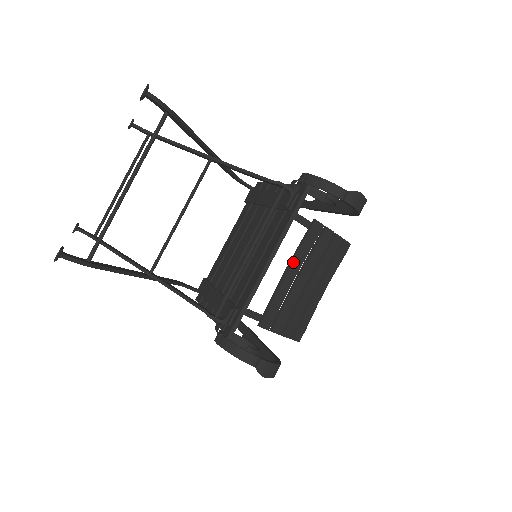
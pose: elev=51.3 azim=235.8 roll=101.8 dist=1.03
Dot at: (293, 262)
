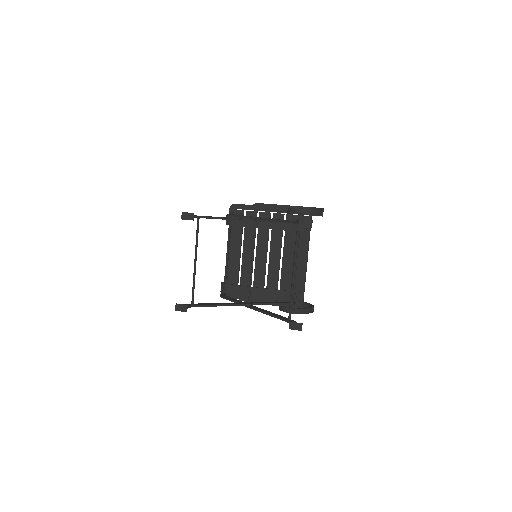
Dot at: occluded
